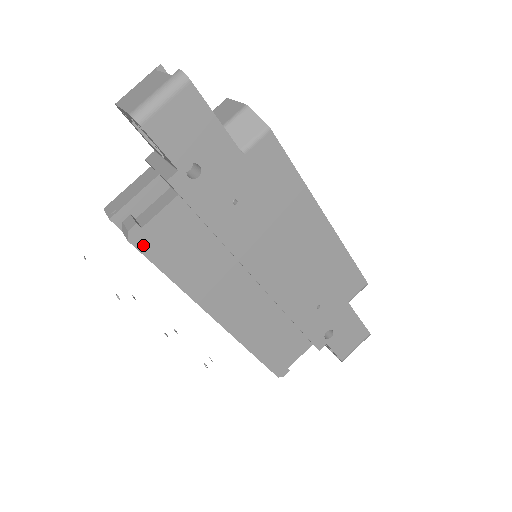
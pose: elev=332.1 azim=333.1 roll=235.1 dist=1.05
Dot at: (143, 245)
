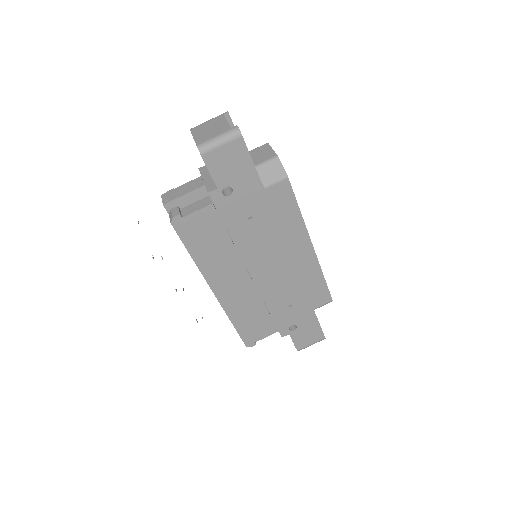
Dot at: (180, 229)
